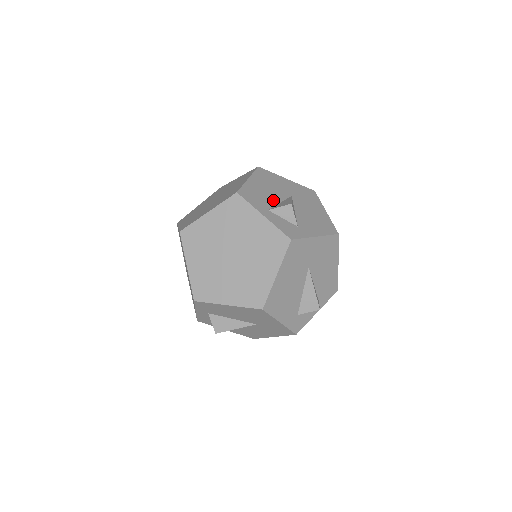
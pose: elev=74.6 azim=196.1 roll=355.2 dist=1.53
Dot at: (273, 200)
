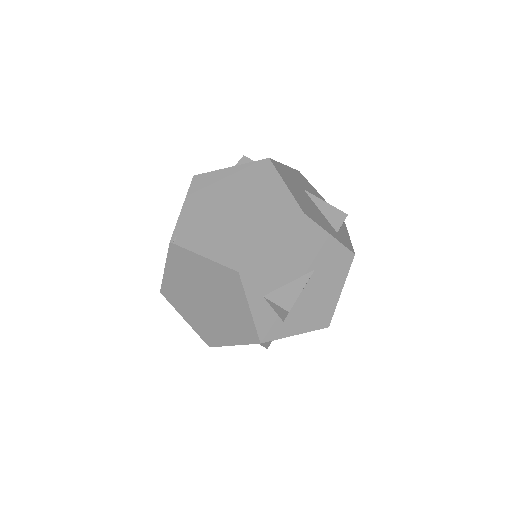
Dot at: occluded
